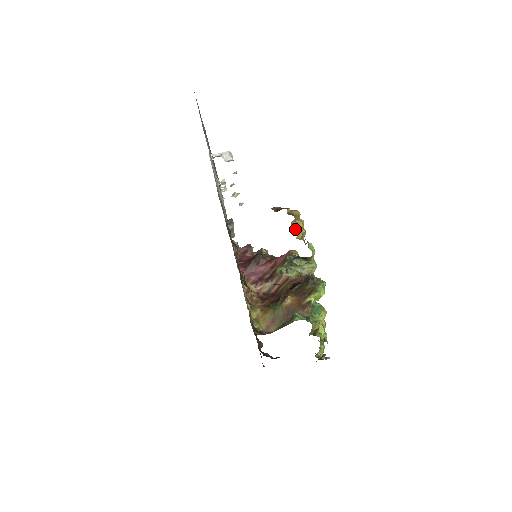
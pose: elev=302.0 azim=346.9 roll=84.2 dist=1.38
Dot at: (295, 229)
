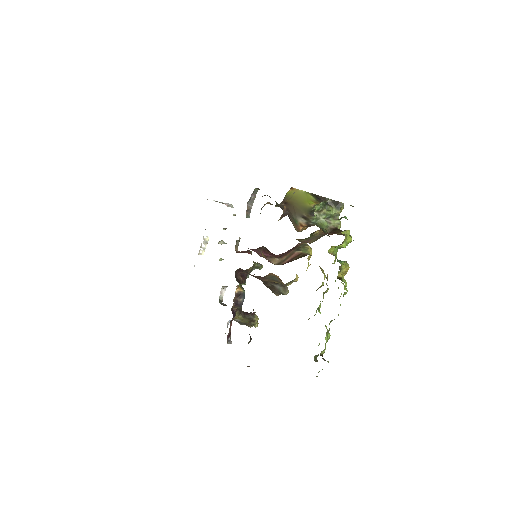
Dot at: occluded
